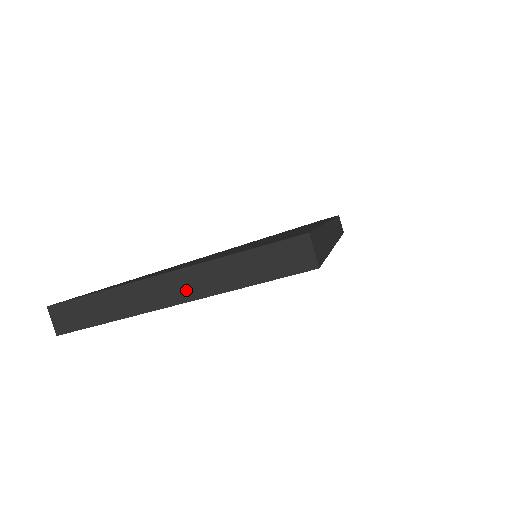
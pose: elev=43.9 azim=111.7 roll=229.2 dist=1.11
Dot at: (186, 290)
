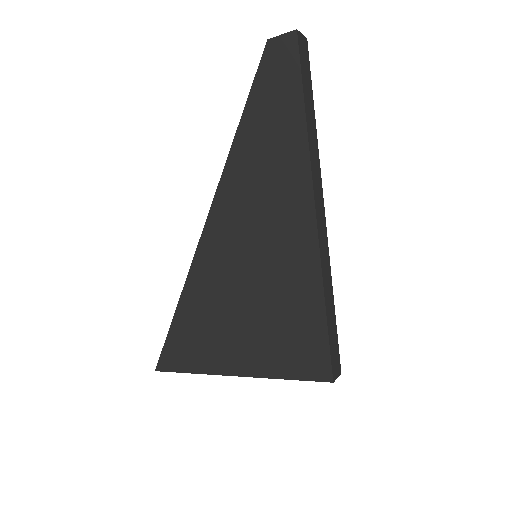
Dot at: occluded
